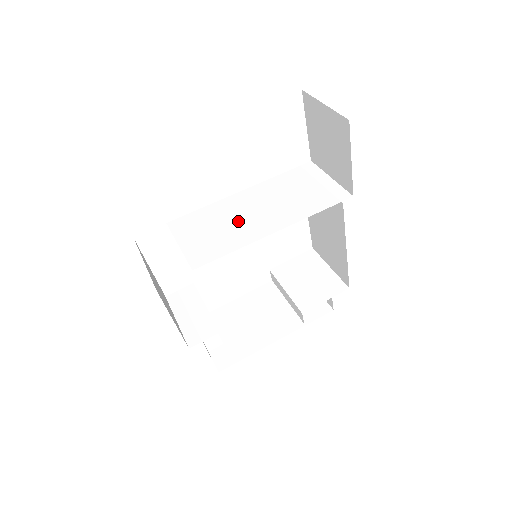
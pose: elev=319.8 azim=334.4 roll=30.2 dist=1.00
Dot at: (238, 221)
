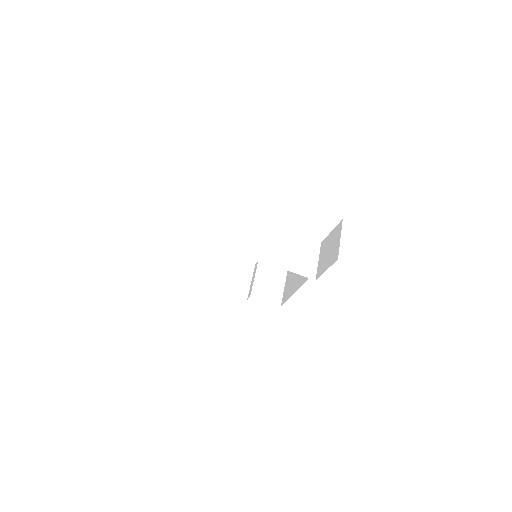
Dot at: (261, 241)
